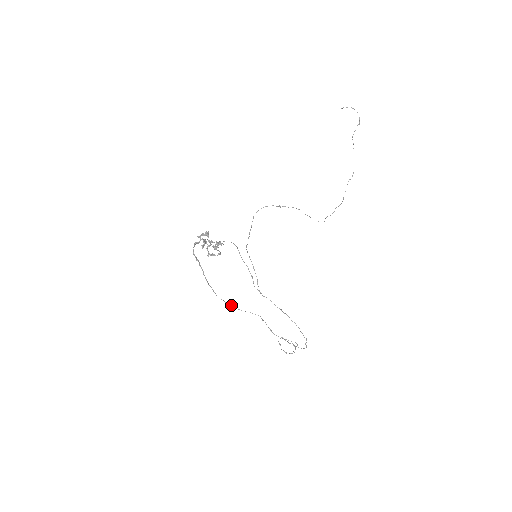
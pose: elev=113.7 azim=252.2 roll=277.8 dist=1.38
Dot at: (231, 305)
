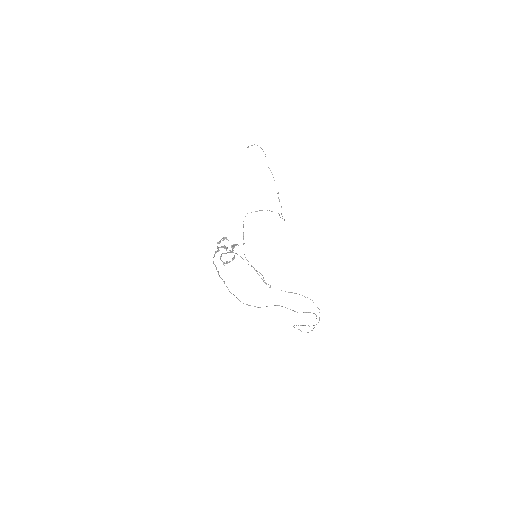
Dot at: occluded
